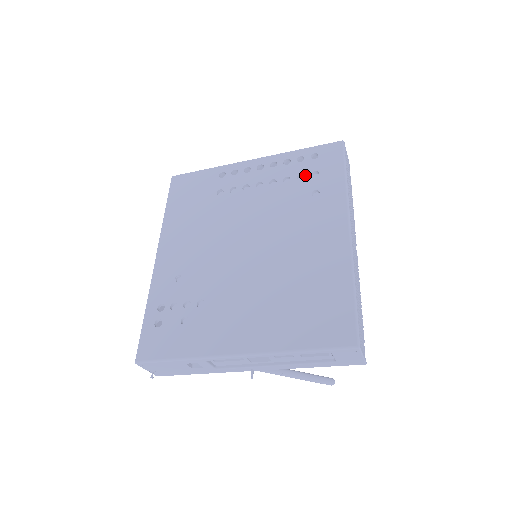
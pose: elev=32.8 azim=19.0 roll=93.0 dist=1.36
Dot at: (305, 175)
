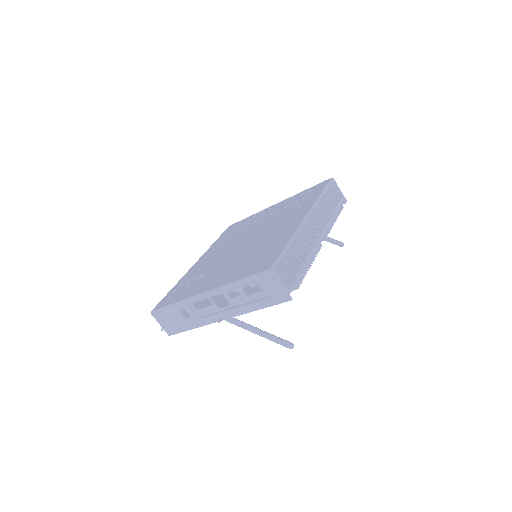
Dot at: (299, 200)
